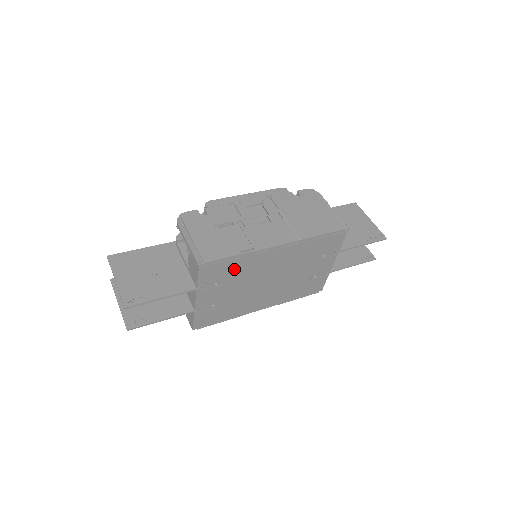
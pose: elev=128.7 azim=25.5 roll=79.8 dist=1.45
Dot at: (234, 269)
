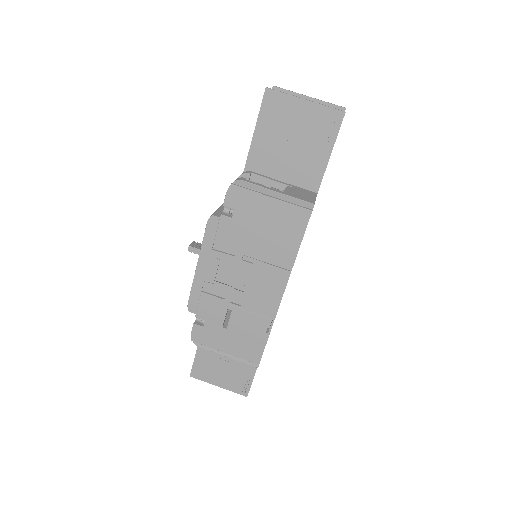
Dot at: occluded
